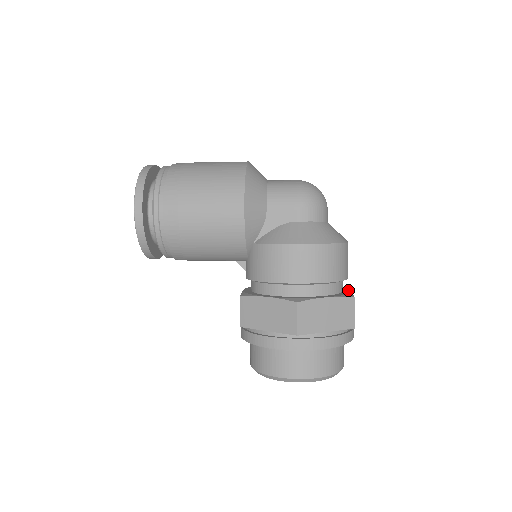
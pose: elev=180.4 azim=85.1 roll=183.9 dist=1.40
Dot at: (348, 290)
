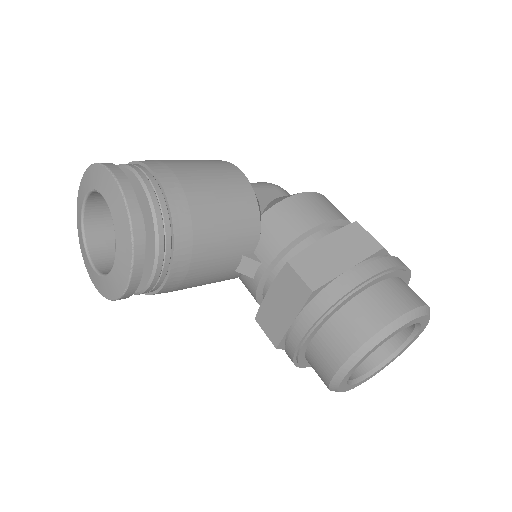
Dot at: occluded
